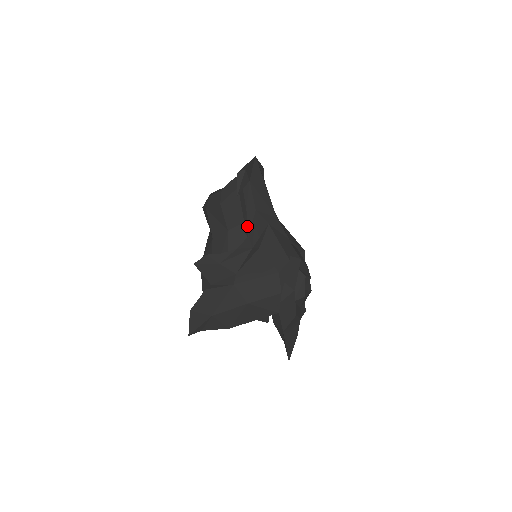
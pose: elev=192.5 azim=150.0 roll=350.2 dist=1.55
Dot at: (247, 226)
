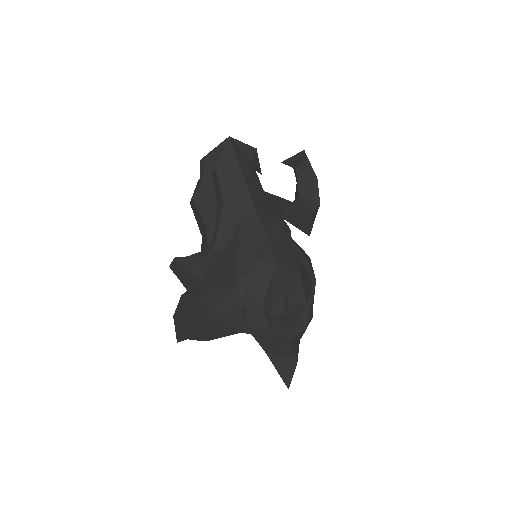
Dot at: occluded
